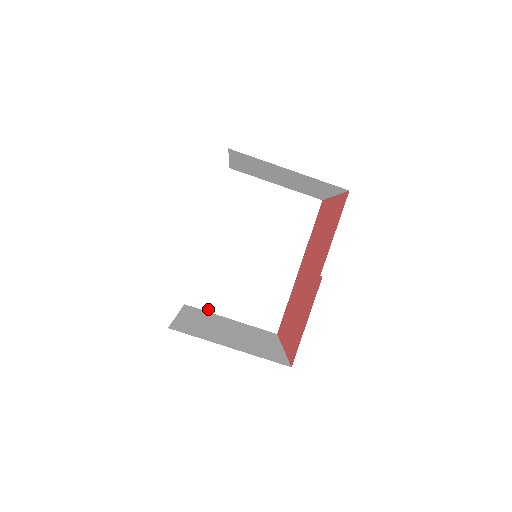
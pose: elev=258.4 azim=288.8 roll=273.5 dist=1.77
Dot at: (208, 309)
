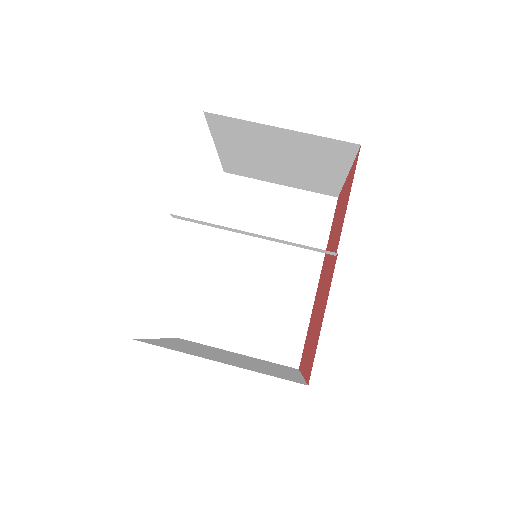
Dot at: (208, 342)
